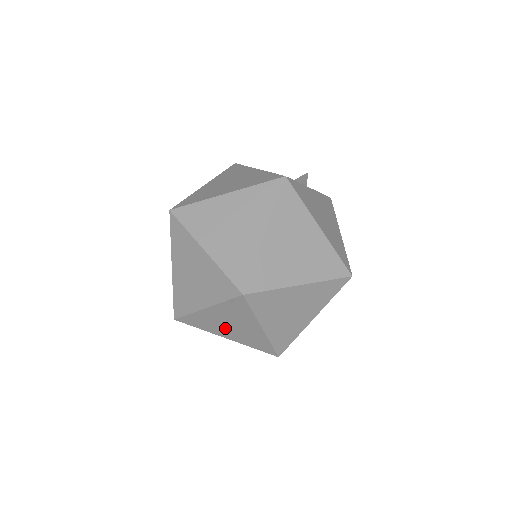
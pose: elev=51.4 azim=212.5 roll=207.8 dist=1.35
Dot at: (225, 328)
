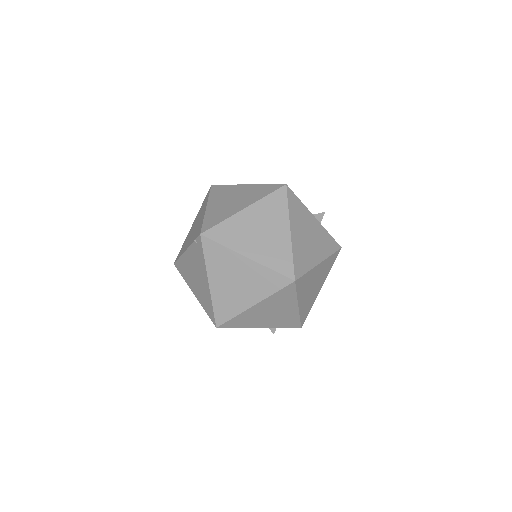
Dot at: (193, 279)
